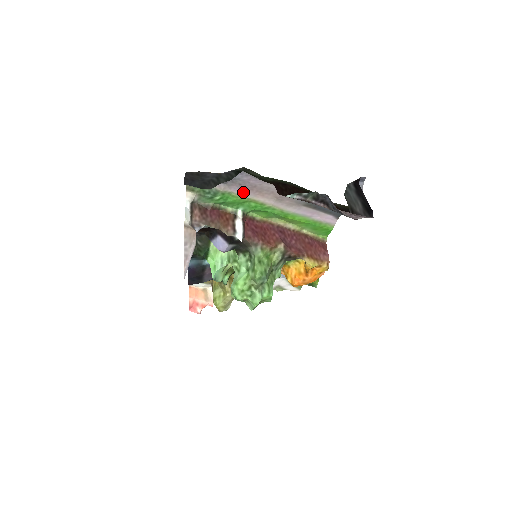
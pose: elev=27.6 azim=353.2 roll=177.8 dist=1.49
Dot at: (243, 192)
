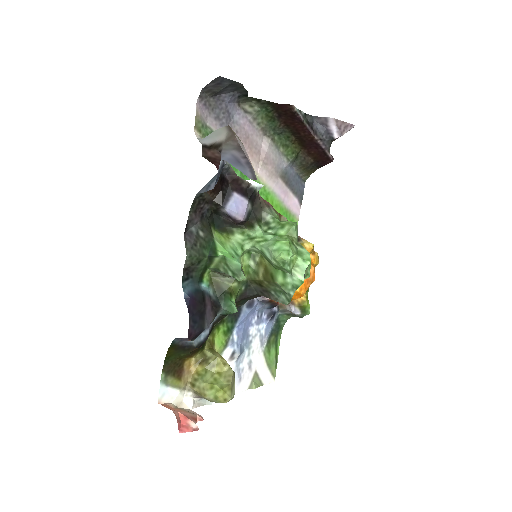
Dot at: occluded
